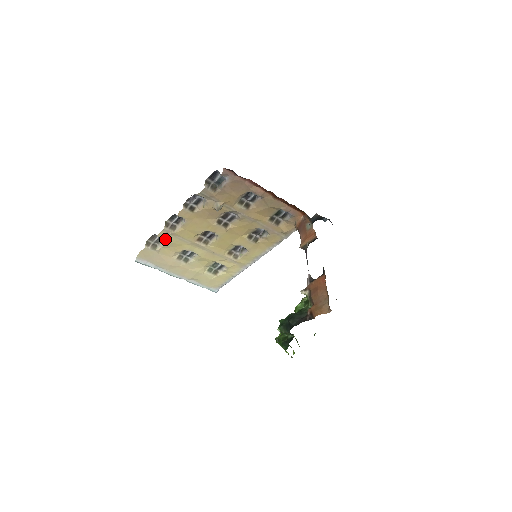
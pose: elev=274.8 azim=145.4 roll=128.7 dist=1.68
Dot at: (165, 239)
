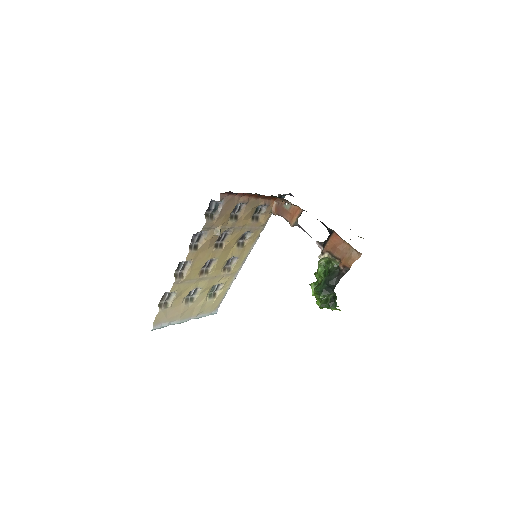
Dot at: (176, 291)
